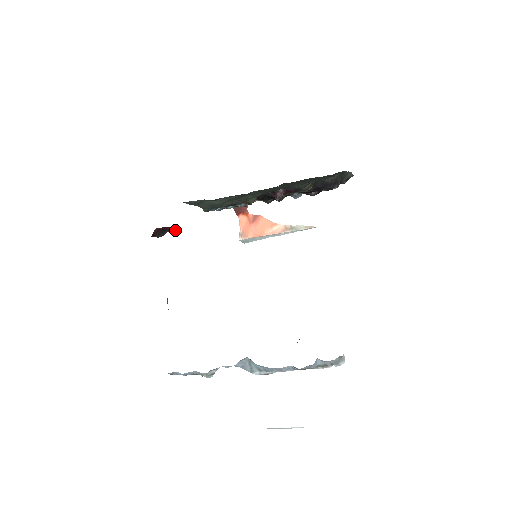
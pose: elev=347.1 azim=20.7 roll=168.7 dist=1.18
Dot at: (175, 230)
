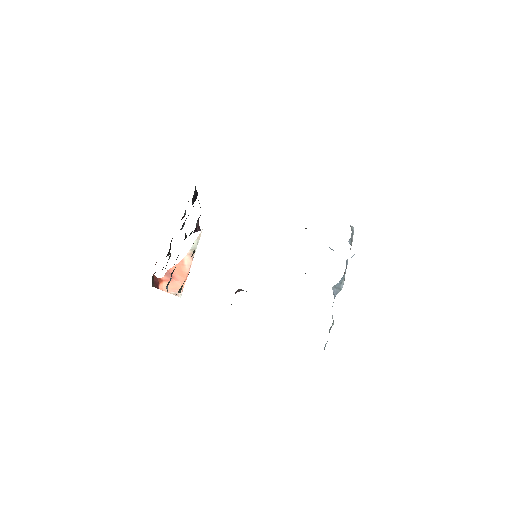
Dot at: (236, 292)
